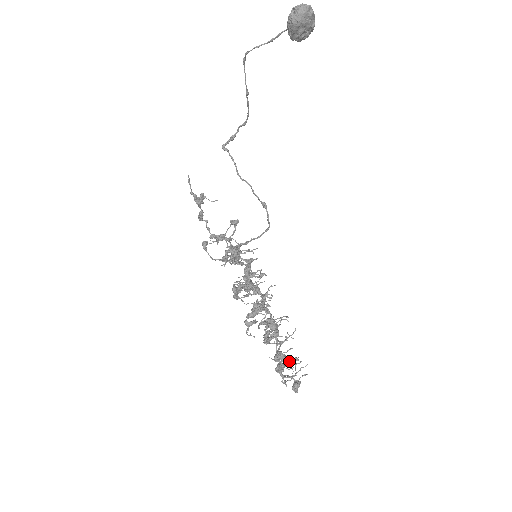
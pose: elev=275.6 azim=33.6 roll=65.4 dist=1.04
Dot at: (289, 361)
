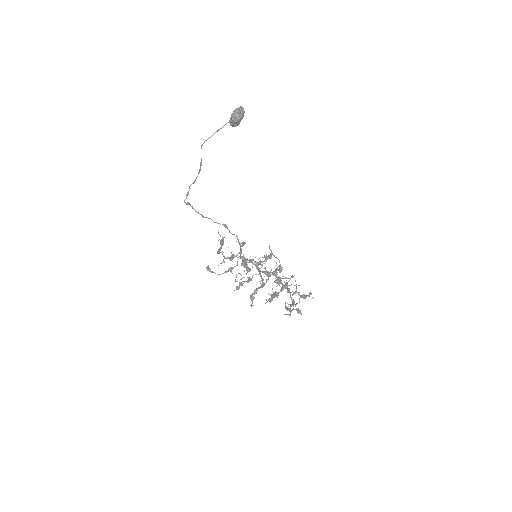
Dot at: (309, 296)
